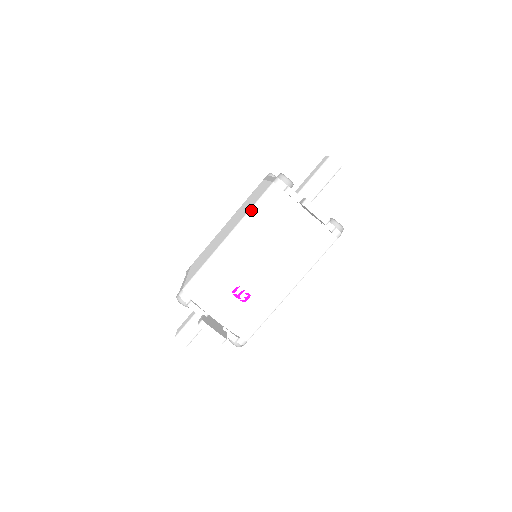
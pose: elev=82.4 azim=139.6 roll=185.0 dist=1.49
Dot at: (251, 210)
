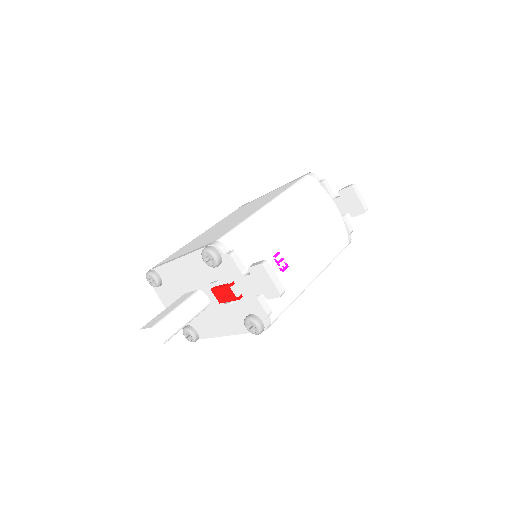
Dot at: (290, 188)
